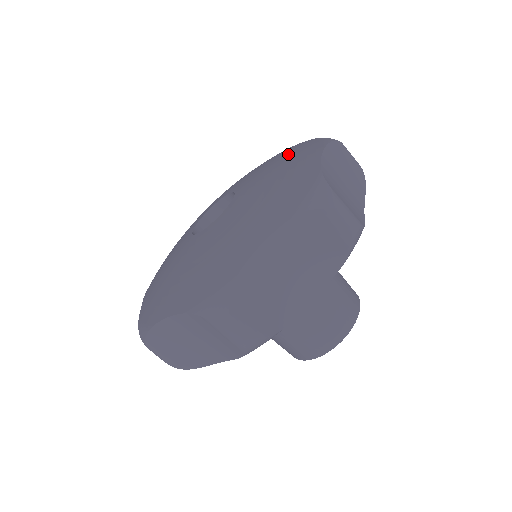
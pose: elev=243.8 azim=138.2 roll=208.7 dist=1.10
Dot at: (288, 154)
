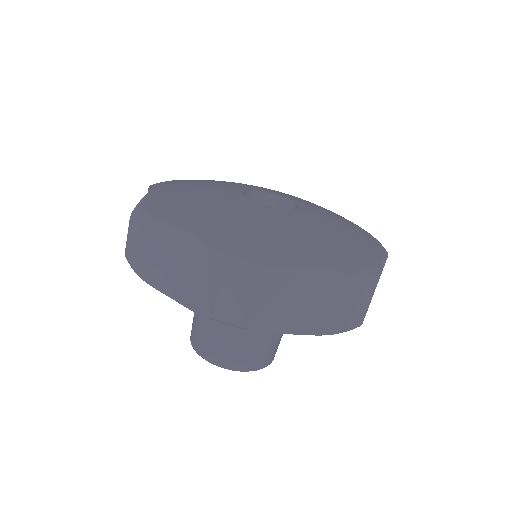
Dot at: (352, 225)
